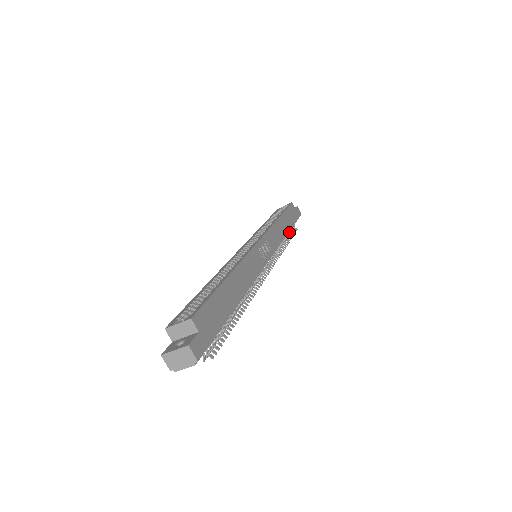
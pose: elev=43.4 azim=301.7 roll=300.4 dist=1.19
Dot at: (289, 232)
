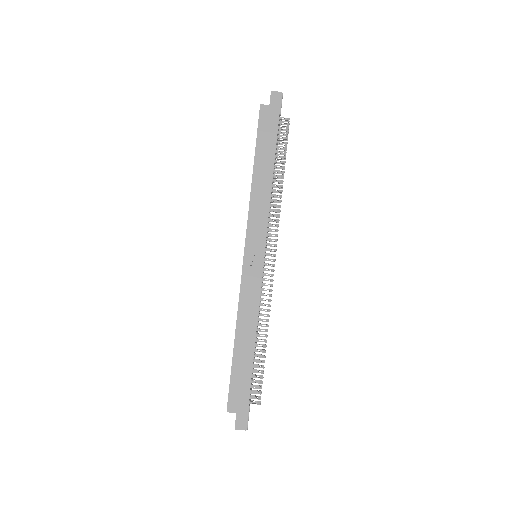
Dot at: occluded
